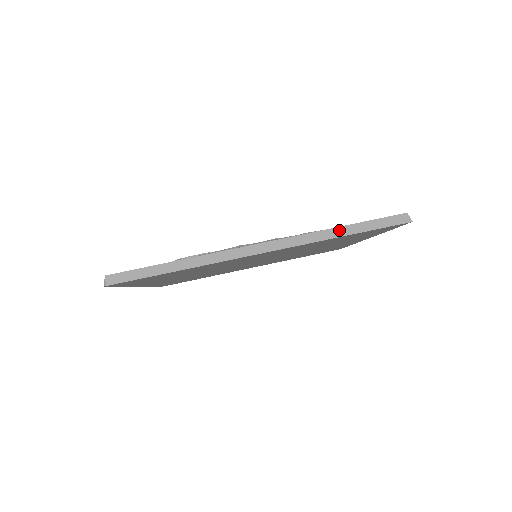
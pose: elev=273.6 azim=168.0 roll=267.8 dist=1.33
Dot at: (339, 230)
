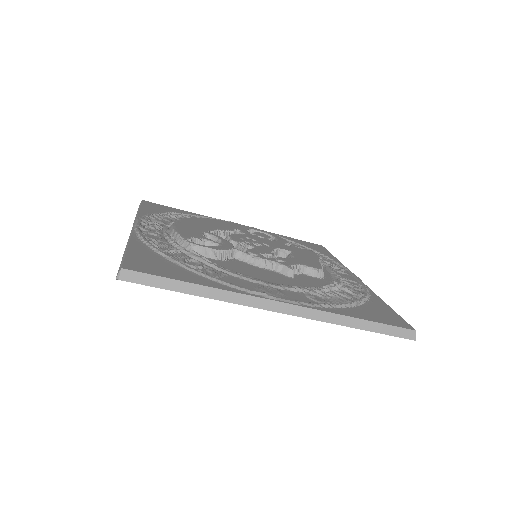
Dot at: (356, 321)
